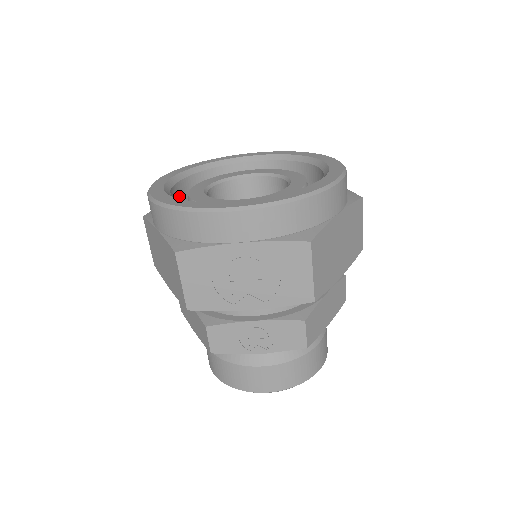
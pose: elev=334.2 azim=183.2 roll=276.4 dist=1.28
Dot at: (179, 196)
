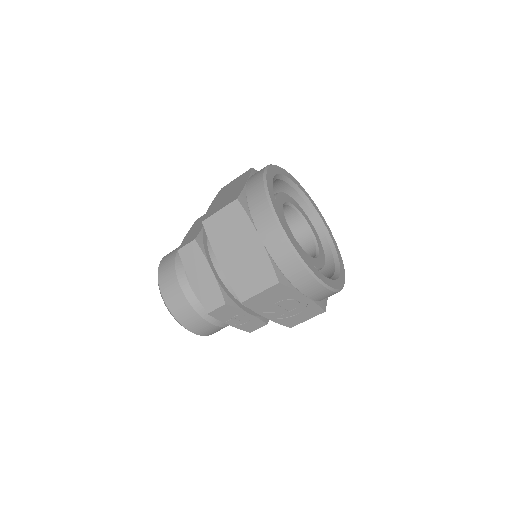
Dot at: occluded
